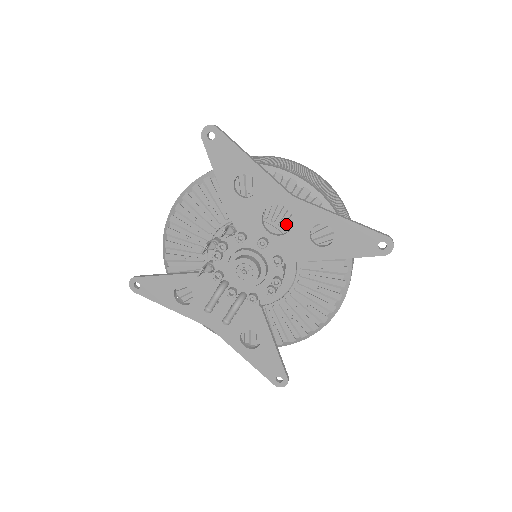
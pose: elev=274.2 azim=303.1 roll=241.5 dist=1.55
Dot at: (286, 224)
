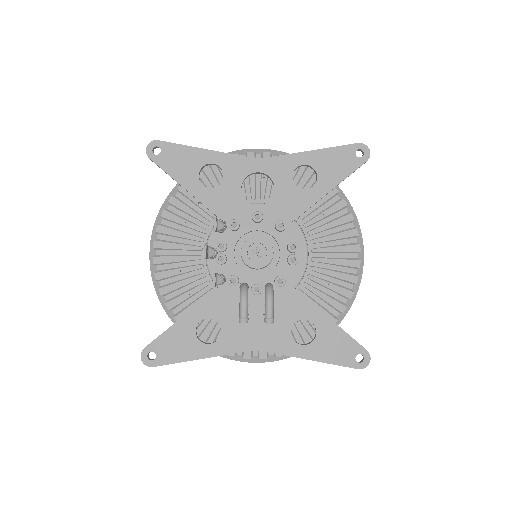
Dot at: (267, 194)
